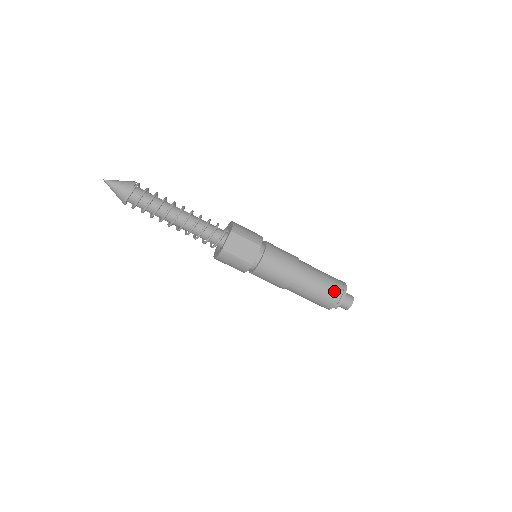
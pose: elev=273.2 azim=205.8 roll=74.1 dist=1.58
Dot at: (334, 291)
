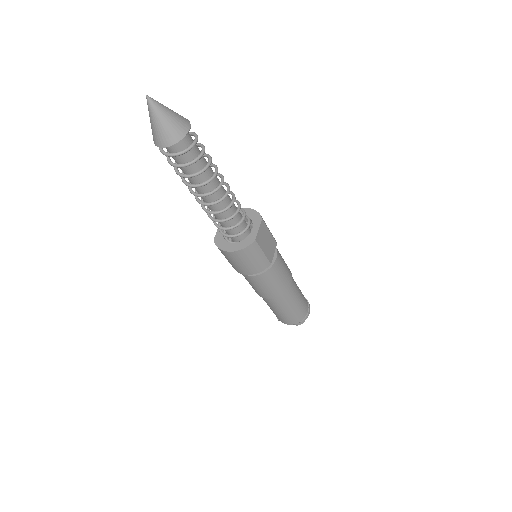
Dot at: (305, 303)
